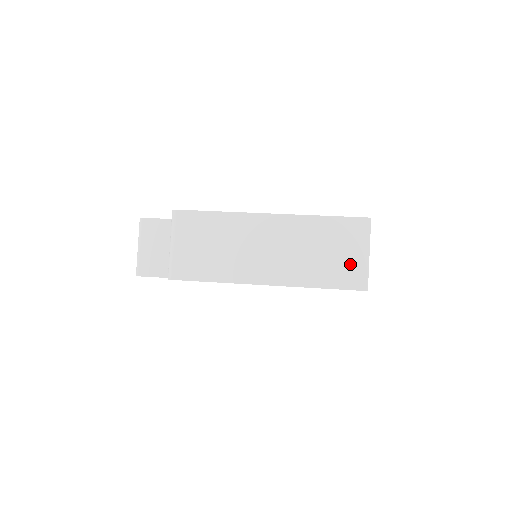
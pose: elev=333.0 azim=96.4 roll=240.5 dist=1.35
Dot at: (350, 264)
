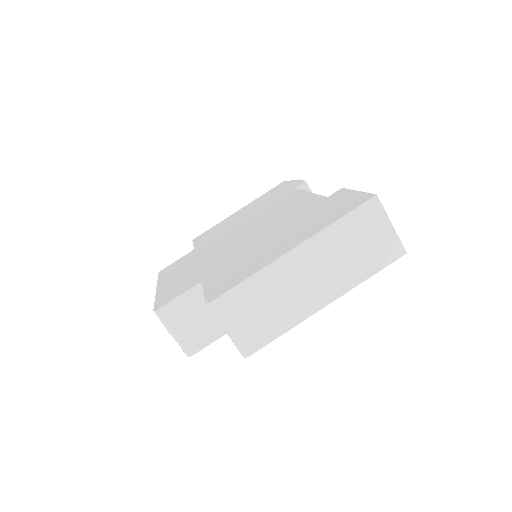
Dot at: (382, 243)
